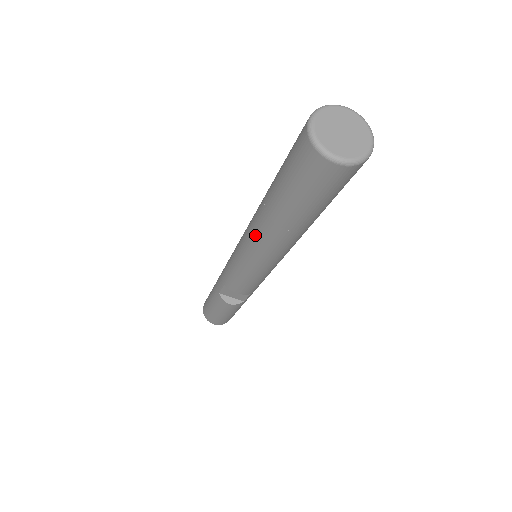
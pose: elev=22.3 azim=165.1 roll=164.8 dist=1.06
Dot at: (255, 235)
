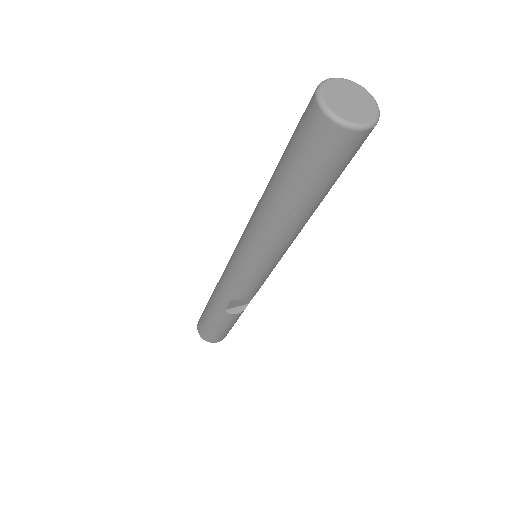
Dot at: (270, 236)
